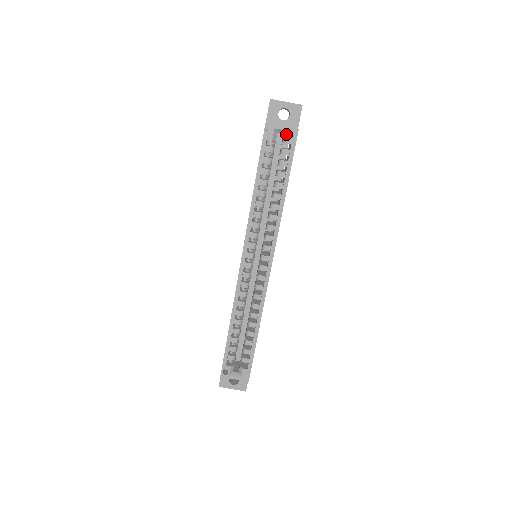
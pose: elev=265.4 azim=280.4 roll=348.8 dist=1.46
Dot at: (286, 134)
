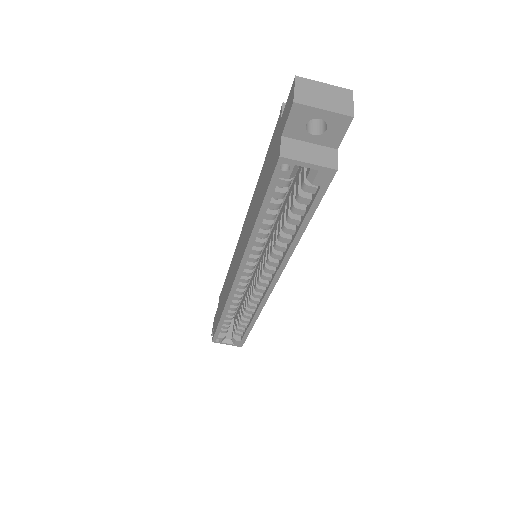
Dot at: (314, 172)
